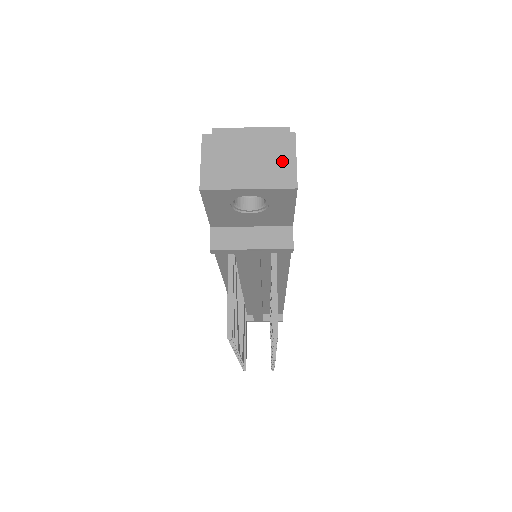
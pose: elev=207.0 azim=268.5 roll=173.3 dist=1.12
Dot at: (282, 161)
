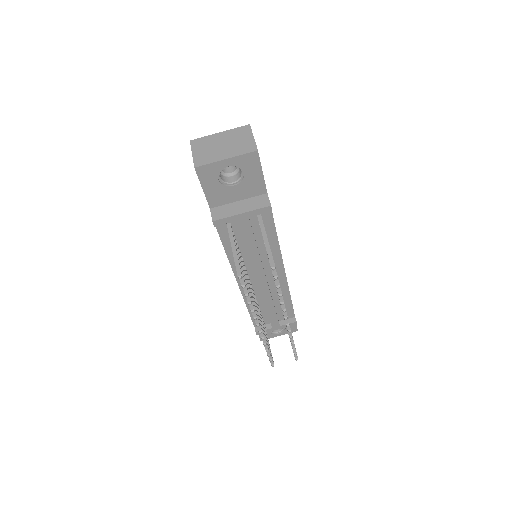
Dot at: (245, 140)
